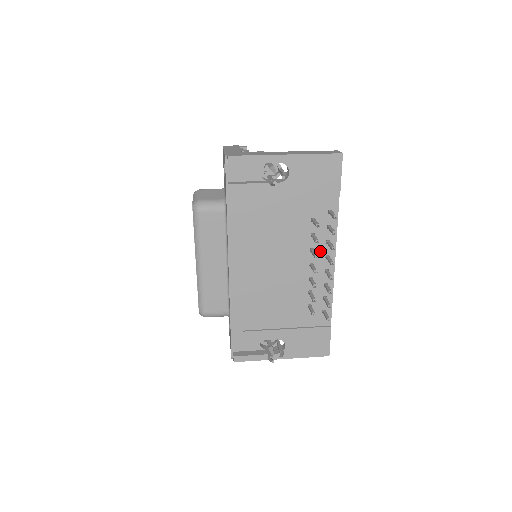
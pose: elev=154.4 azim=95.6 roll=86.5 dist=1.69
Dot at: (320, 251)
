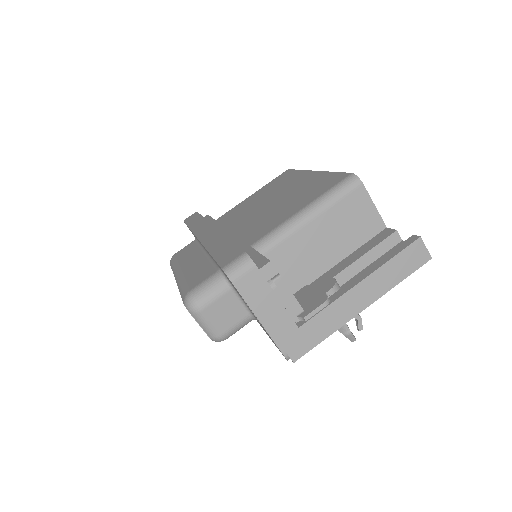
Dot at: occluded
